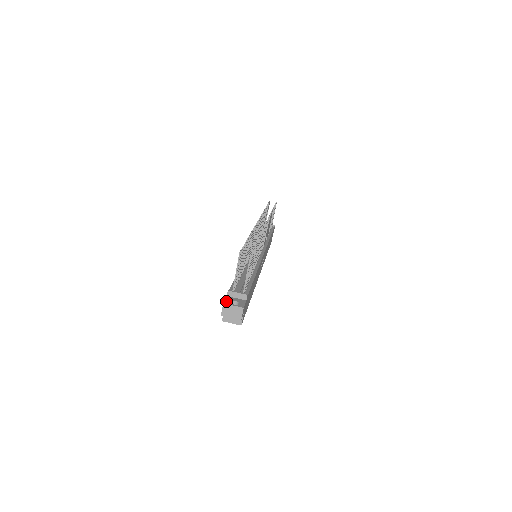
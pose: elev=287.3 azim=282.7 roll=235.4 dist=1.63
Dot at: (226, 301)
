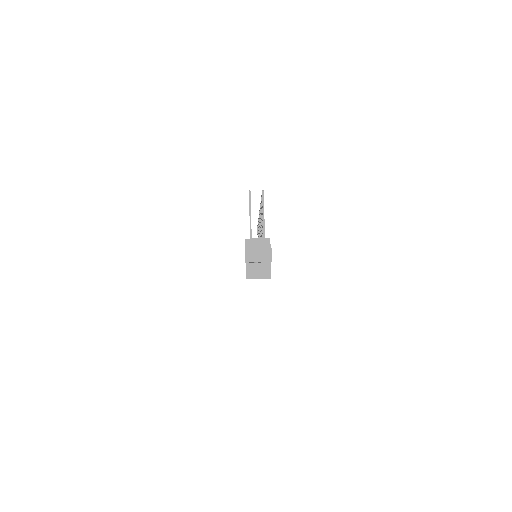
Dot at: (247, 245)
